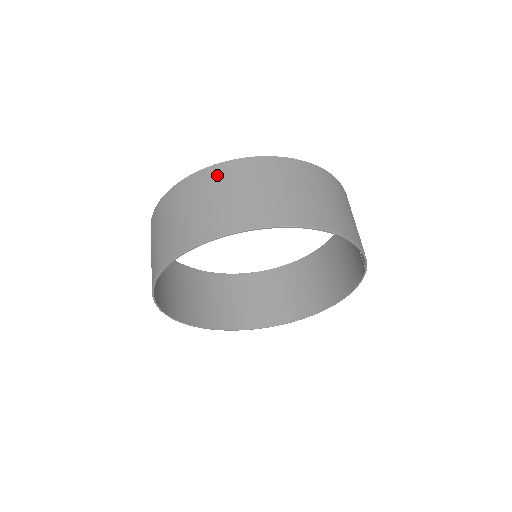
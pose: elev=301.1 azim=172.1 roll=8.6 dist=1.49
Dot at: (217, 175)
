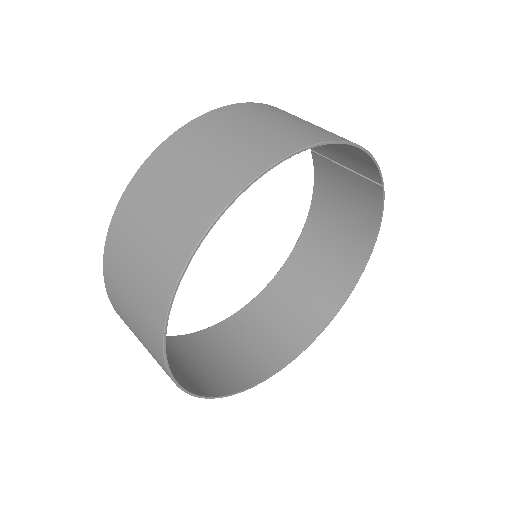
Dot at: (160, 164)
